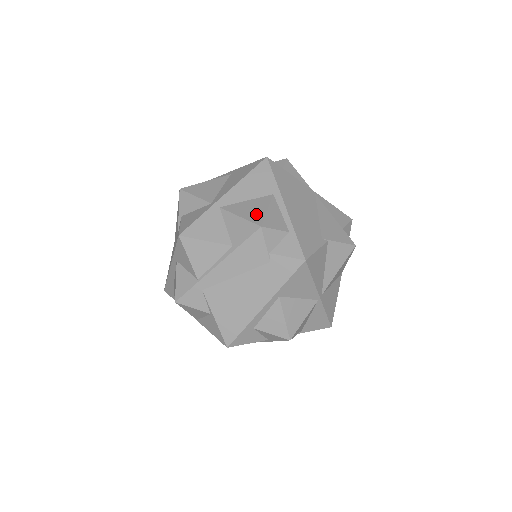
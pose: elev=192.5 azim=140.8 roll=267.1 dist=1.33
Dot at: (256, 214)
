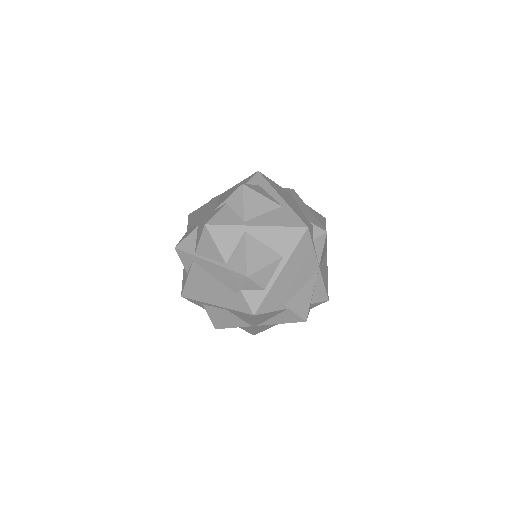
Dot at: (256, 263)
